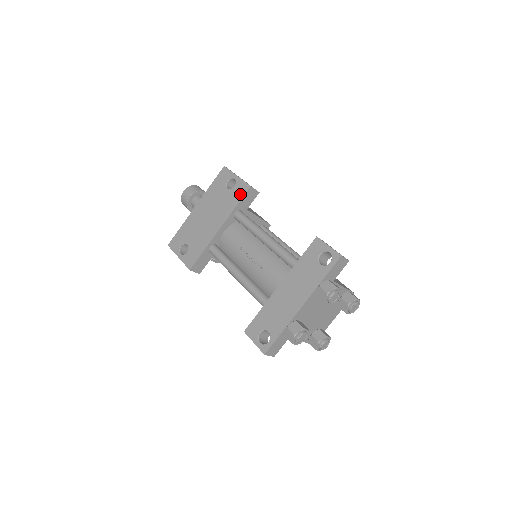
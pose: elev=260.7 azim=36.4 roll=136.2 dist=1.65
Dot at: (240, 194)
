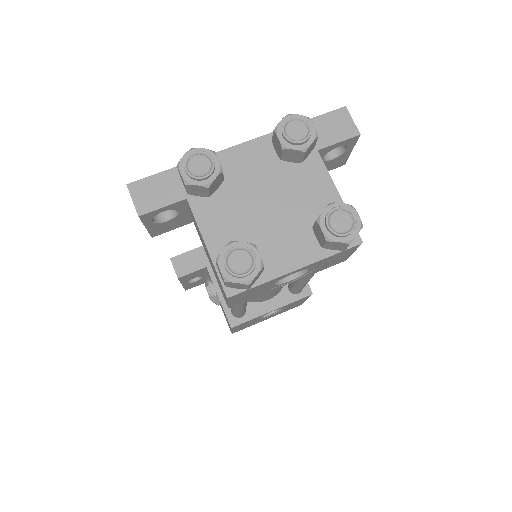
Dot at: occluded
